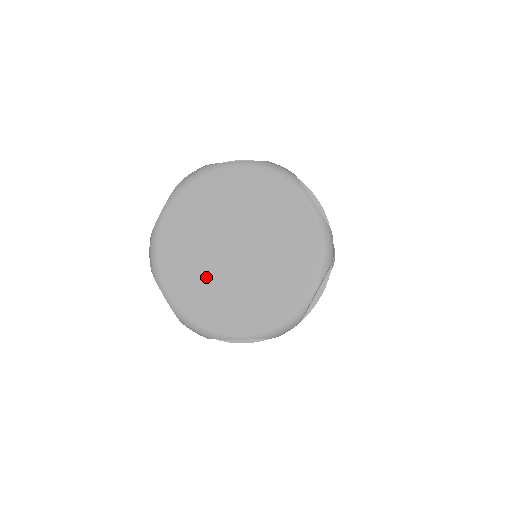
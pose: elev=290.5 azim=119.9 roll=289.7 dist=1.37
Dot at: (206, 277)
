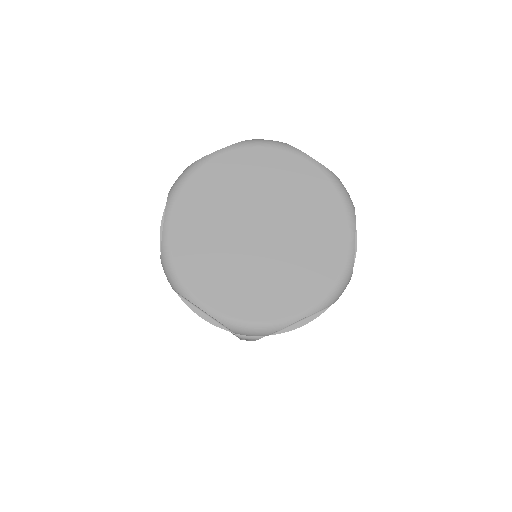
Dot at: (241, 271)
